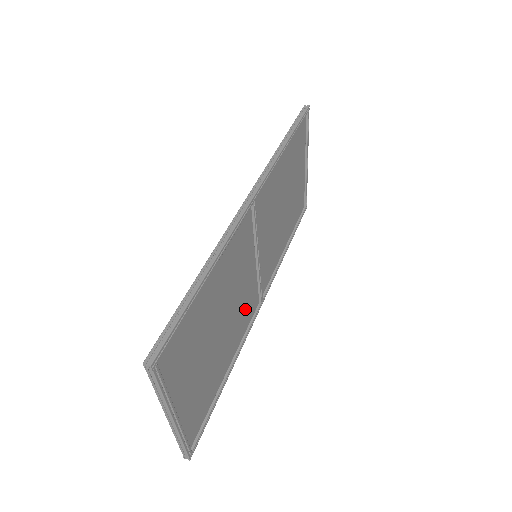
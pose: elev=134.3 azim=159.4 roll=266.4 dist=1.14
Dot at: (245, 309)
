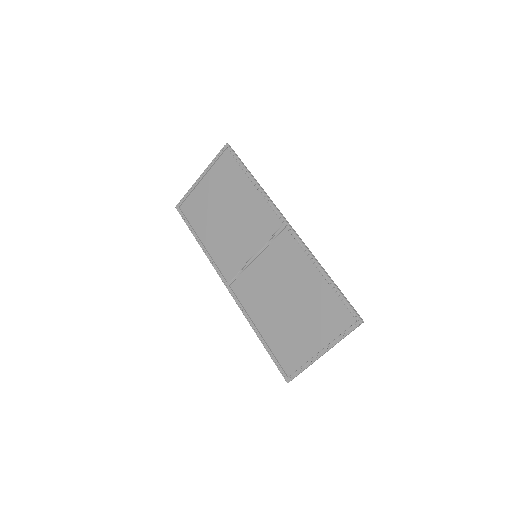
Dot at: (252, 291)
